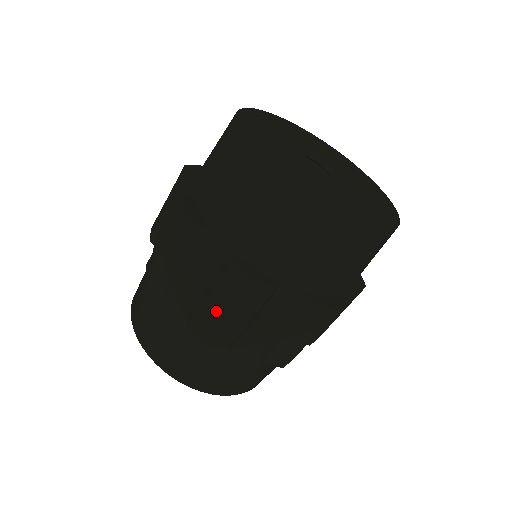
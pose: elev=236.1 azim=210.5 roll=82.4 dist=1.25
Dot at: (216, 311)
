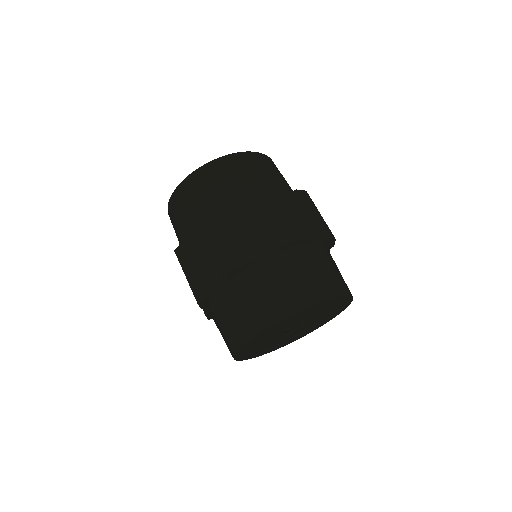
Dot at: (218, 248)
